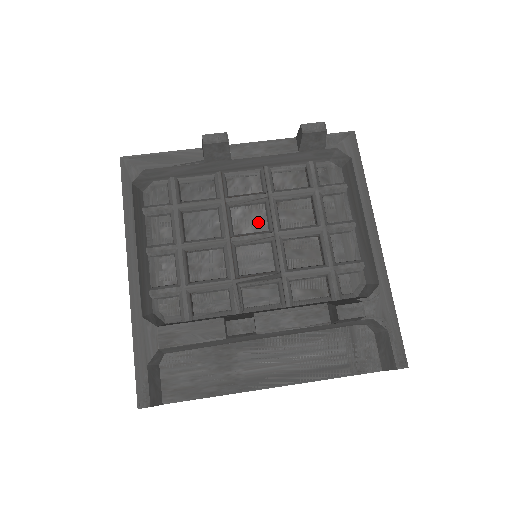
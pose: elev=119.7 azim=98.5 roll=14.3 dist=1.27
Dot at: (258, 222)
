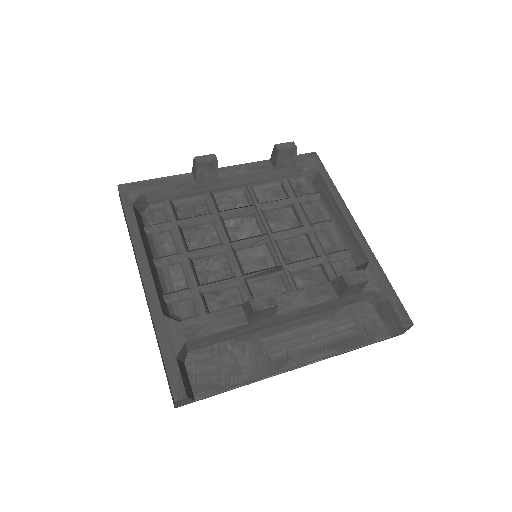
Dot at: (251, 229)
